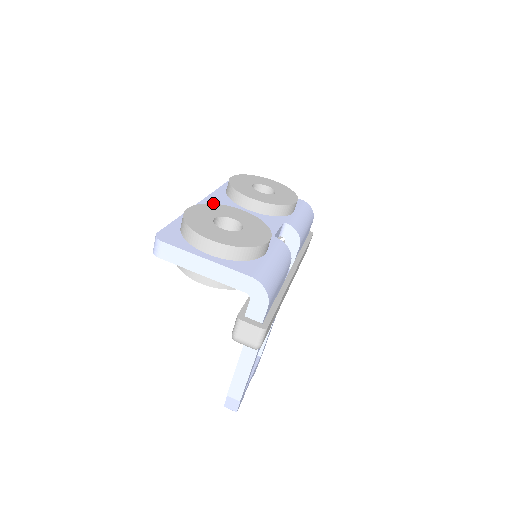
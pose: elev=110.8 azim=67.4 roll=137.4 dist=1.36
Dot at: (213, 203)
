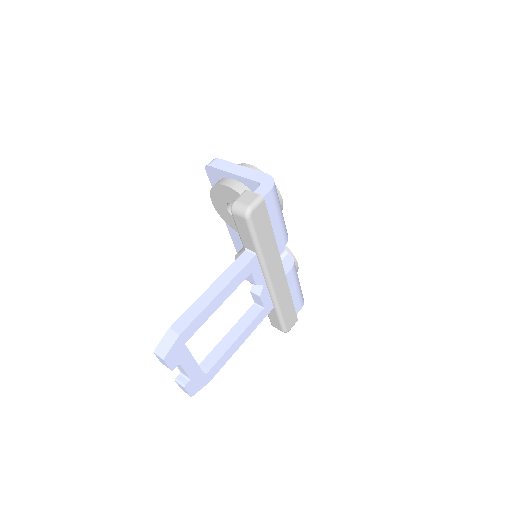
Dot at: occluded
